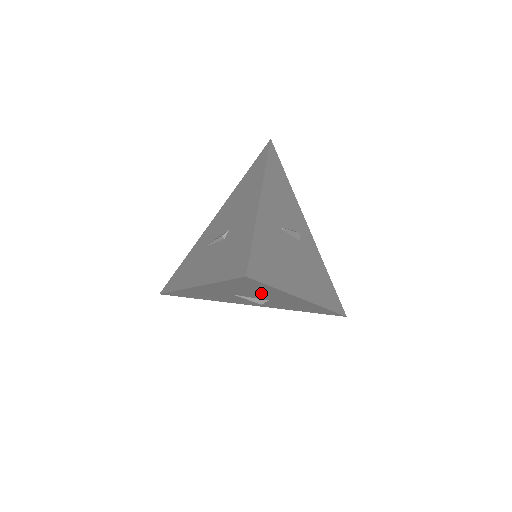
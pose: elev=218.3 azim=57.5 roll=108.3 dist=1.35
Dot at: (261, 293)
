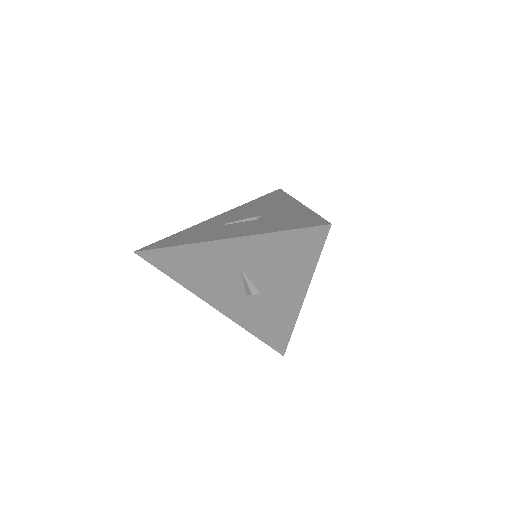
Dot at: (282, 271)
